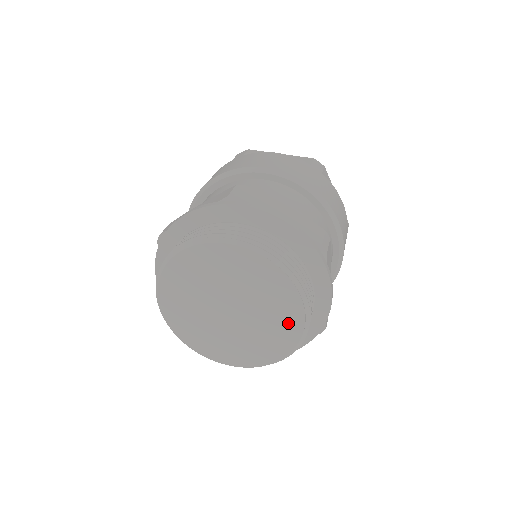
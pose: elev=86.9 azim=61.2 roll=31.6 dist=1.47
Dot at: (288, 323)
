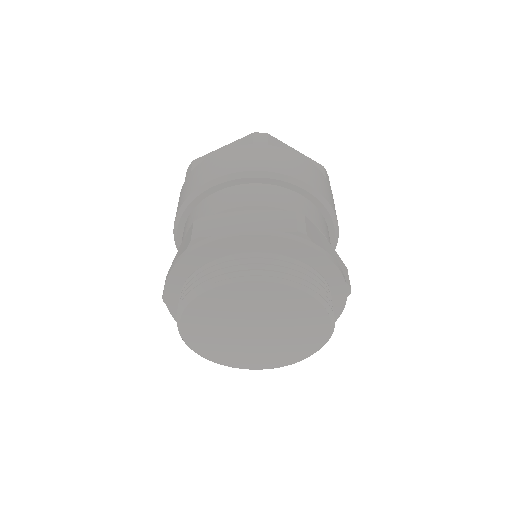
Dot at: (302, 349)
